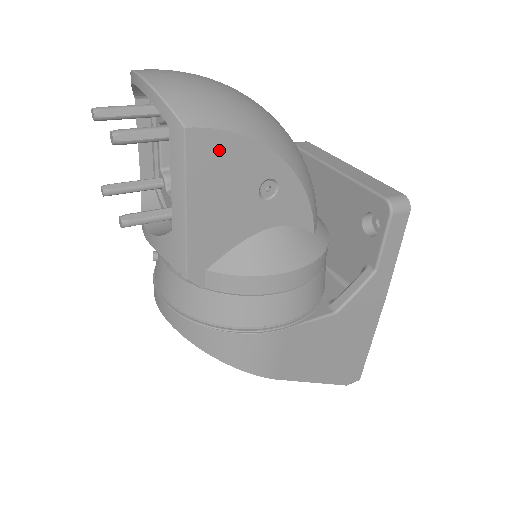
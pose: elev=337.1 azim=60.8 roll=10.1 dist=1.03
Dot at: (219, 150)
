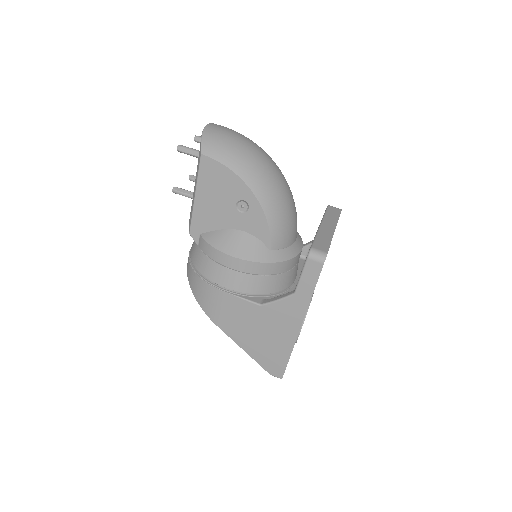
Dot at: (217, 172)
